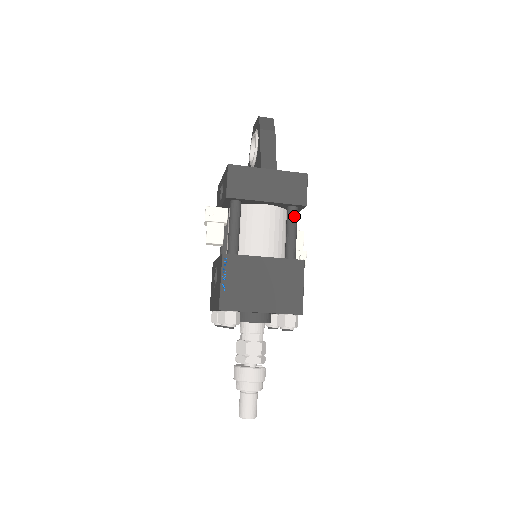
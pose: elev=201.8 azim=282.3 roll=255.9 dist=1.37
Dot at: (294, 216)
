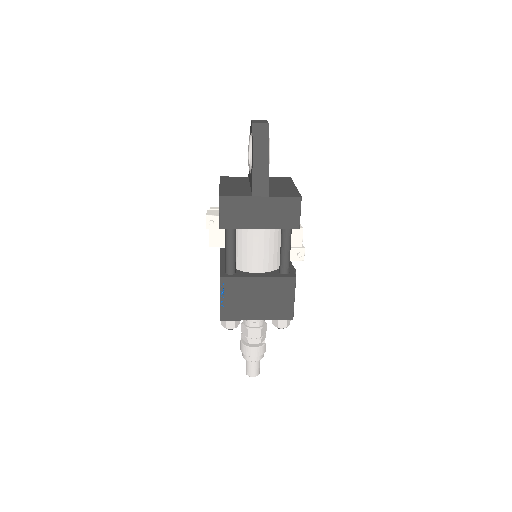
Dot at: (287, 236)
